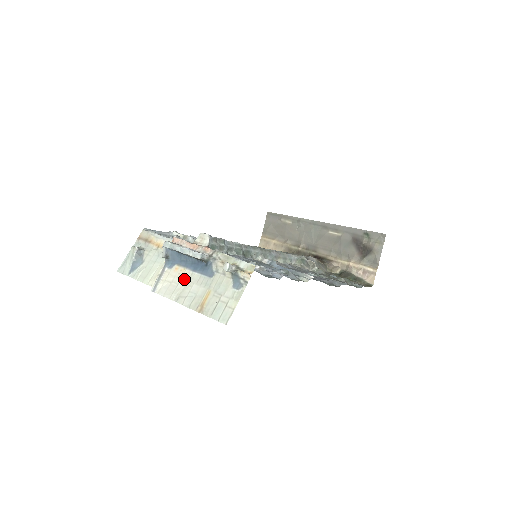
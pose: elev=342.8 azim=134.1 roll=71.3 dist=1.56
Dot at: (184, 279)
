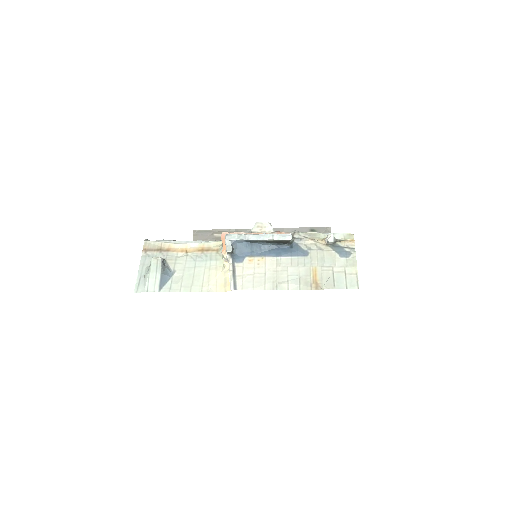
Dot at: (270, 267)
